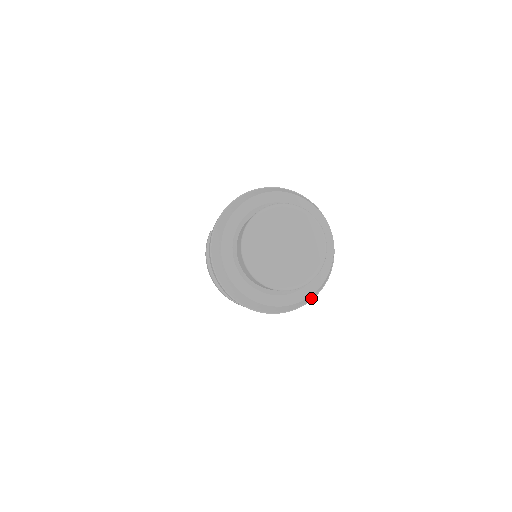
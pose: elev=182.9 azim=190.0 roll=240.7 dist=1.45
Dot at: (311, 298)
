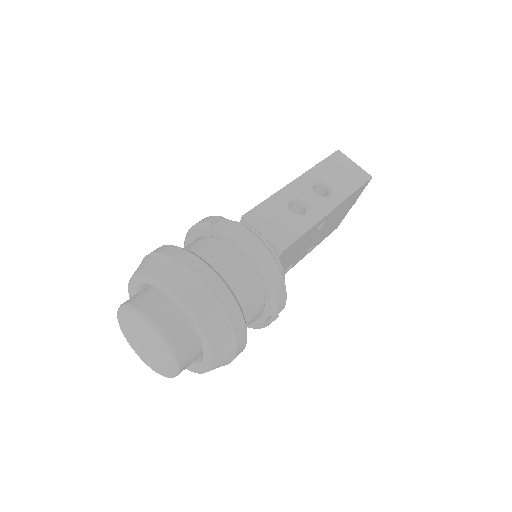
Dot at: occluded
